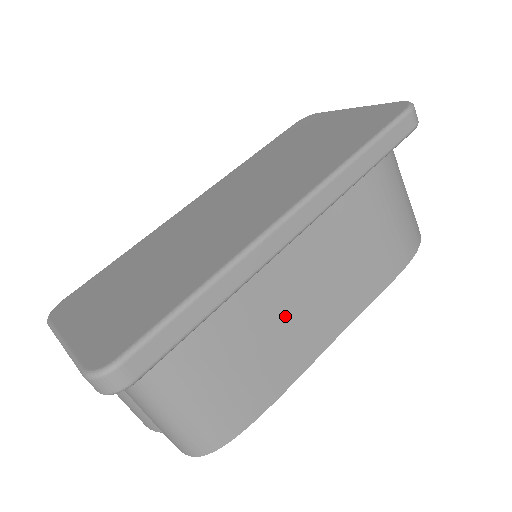
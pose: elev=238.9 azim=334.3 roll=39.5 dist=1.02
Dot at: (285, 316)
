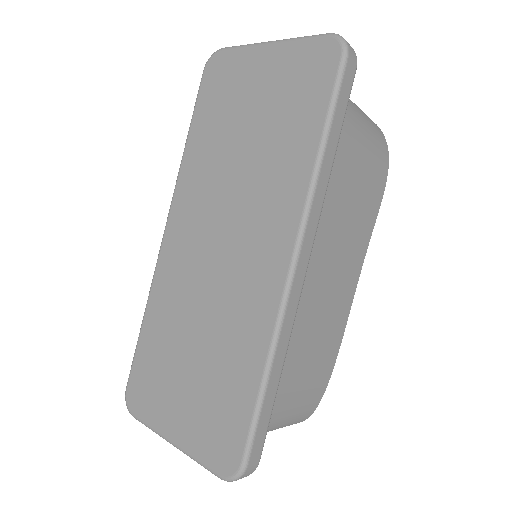
Dot at: (320, 314)
